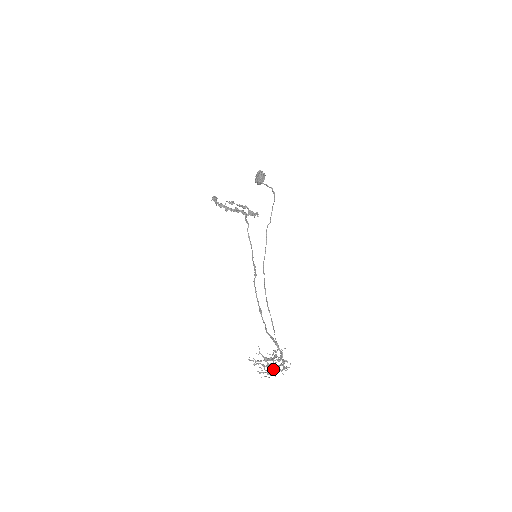
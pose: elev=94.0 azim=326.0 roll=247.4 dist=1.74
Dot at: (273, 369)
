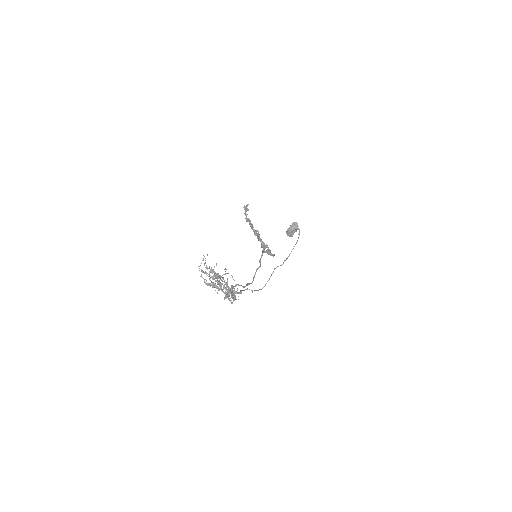
Dot at: (218, 282)
